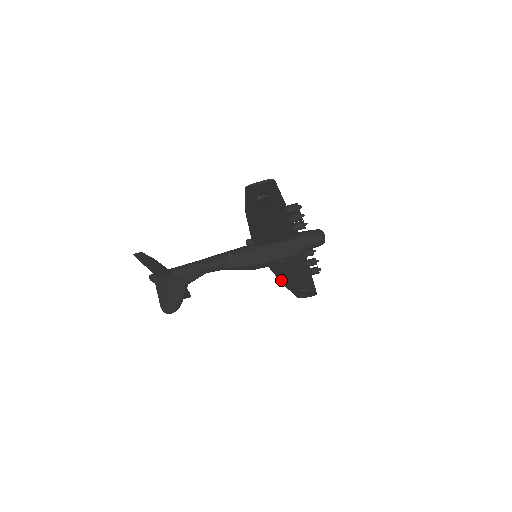
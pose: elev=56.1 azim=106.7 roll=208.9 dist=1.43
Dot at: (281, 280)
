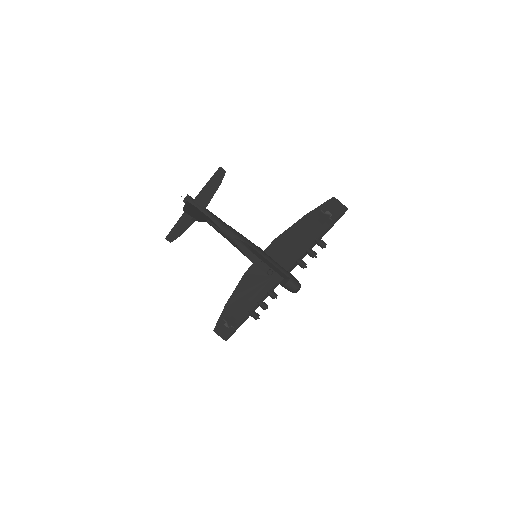
Dot at: (230, 299)
